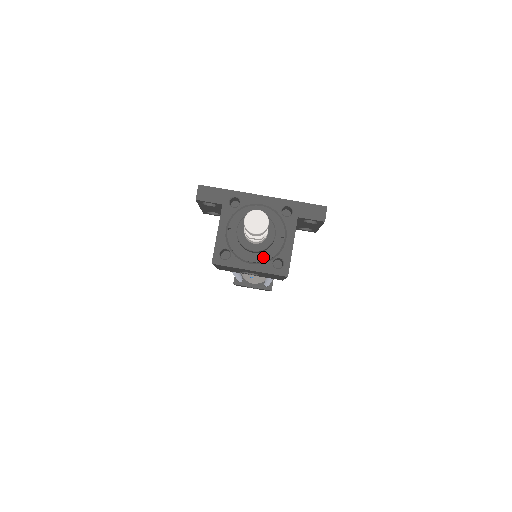
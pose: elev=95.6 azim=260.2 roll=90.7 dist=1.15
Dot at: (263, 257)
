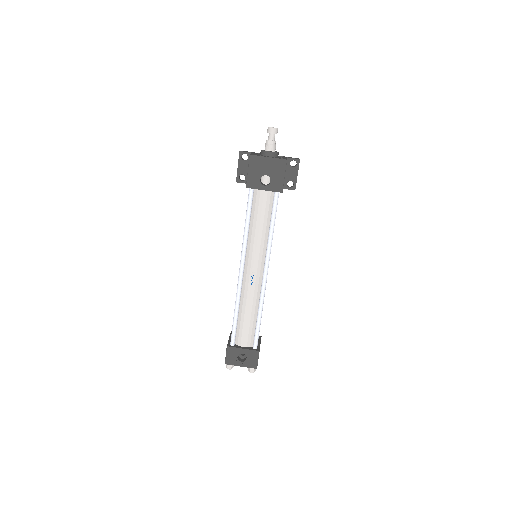
Dot at: (274, 157)
